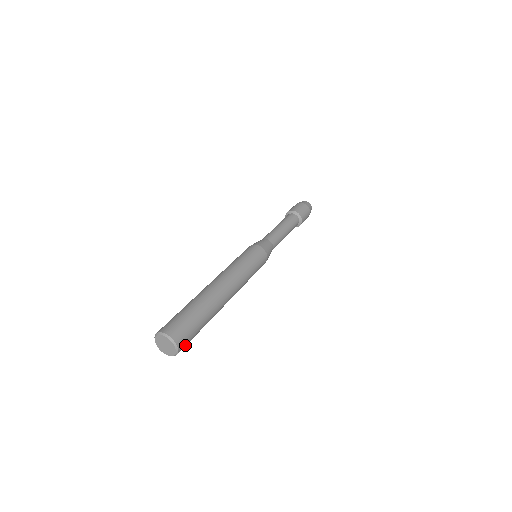
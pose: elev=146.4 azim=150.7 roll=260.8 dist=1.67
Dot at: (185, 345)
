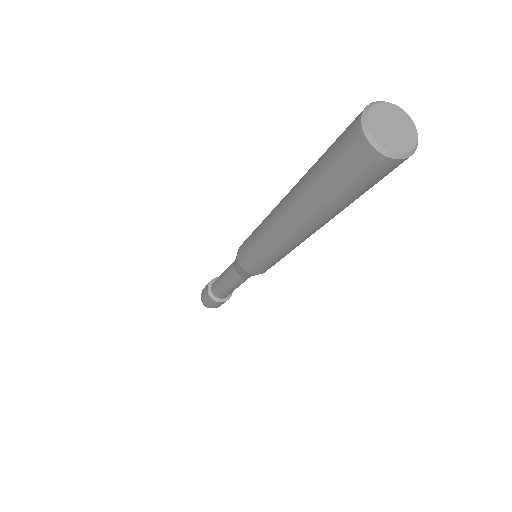
Dot at: (388, 171)
